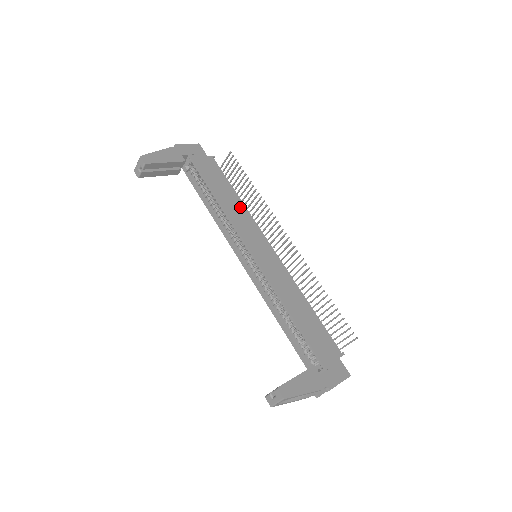
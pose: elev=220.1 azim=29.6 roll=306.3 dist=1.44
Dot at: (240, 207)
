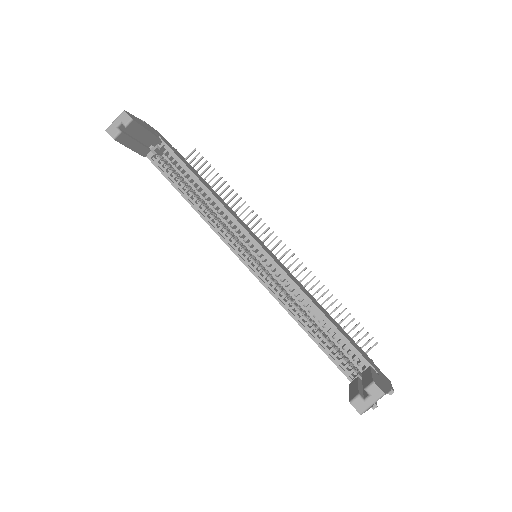
Dot at: (225, 203)
